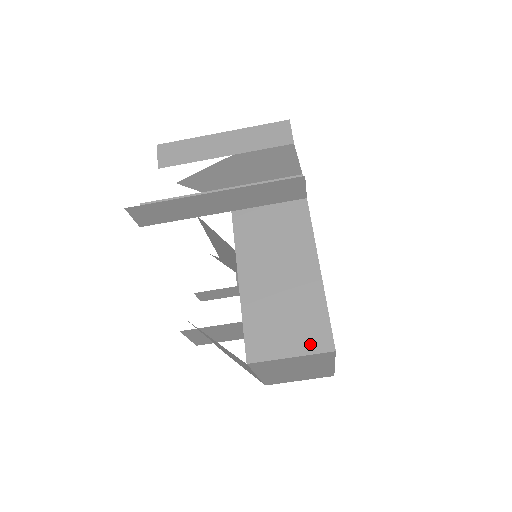
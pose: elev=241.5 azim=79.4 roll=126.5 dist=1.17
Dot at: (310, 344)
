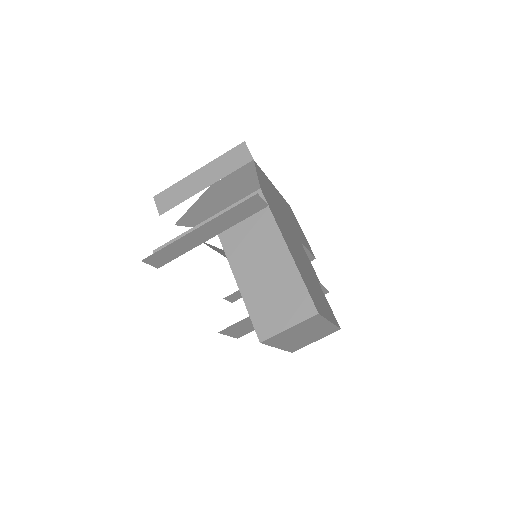
Dot at: (299, 314)
